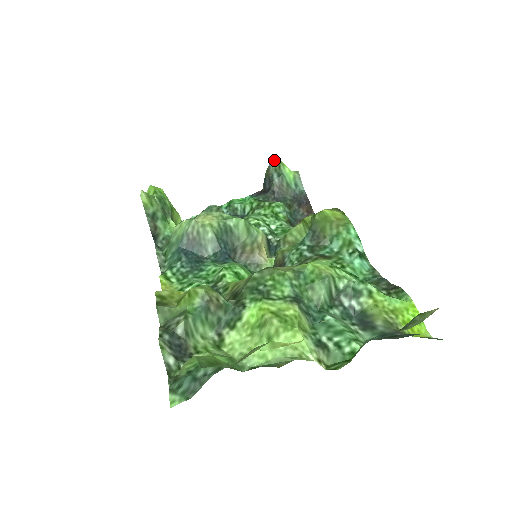
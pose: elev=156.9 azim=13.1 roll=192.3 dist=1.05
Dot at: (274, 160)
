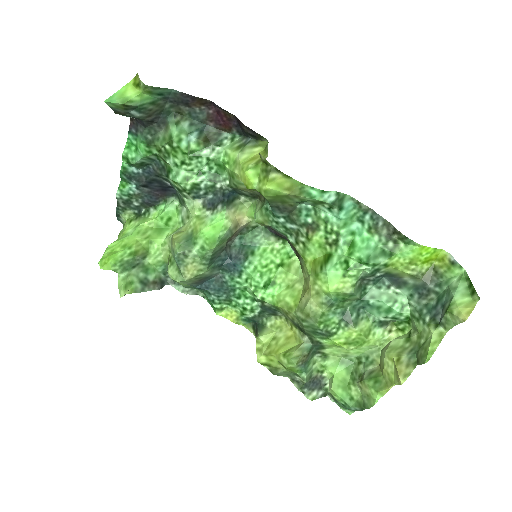
Dot at: (111, 105)
